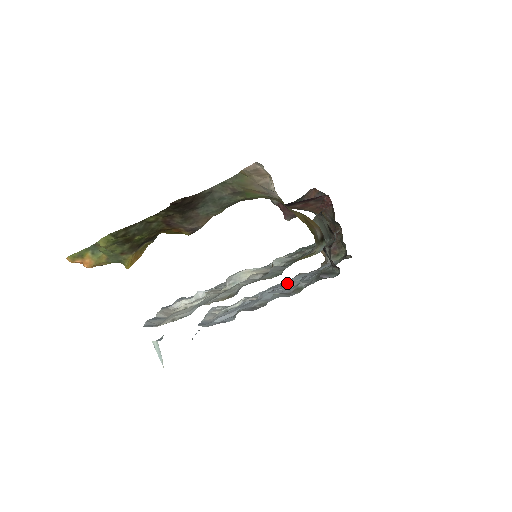
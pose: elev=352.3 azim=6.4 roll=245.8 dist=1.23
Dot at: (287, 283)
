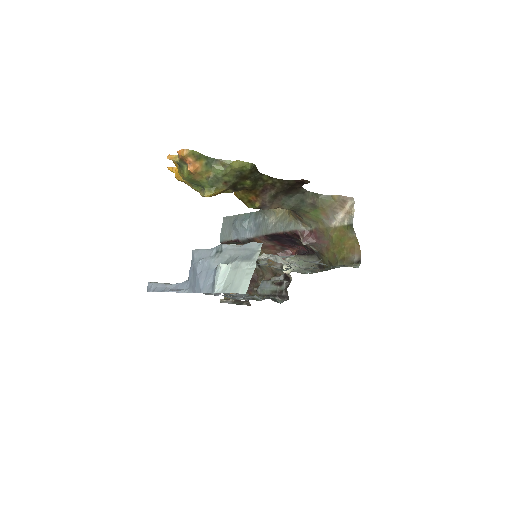
Dot at: occluded
